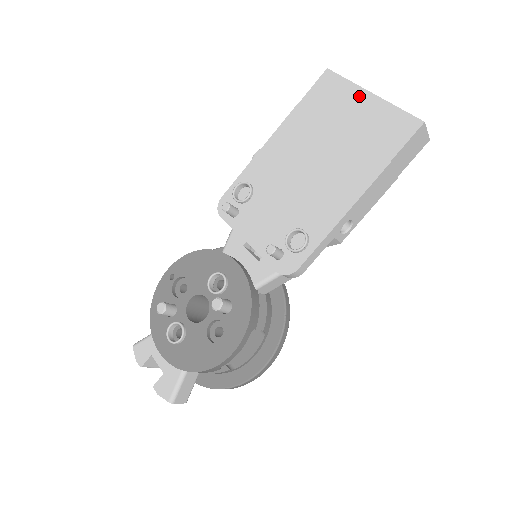
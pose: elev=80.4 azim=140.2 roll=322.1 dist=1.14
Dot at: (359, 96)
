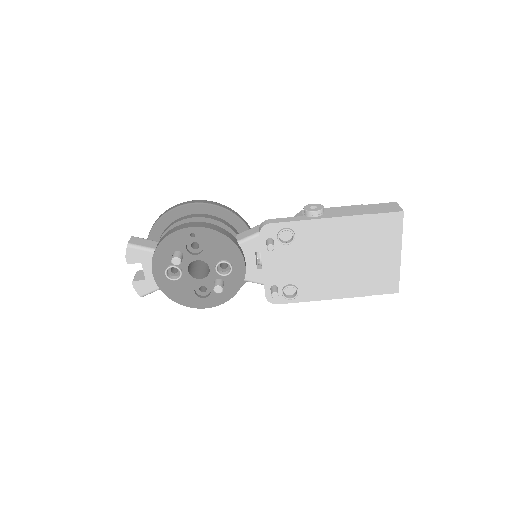
Dot at: (395, 249)
